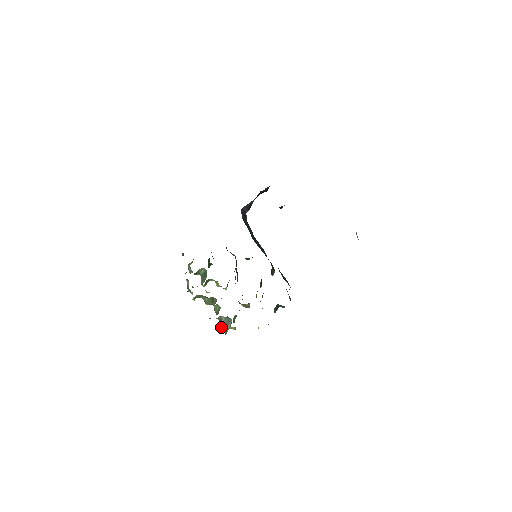
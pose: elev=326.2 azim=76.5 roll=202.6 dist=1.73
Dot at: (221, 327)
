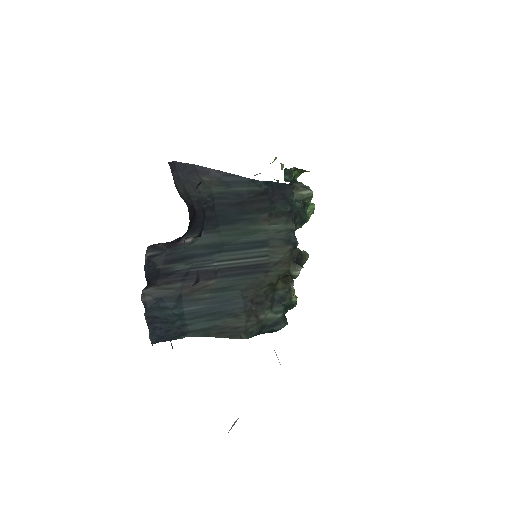
Dot at: occluded
